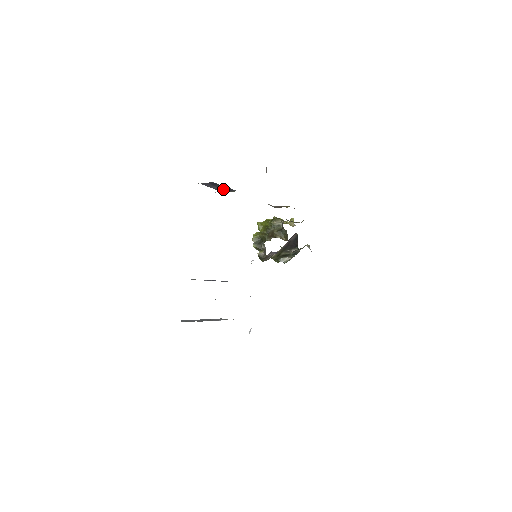
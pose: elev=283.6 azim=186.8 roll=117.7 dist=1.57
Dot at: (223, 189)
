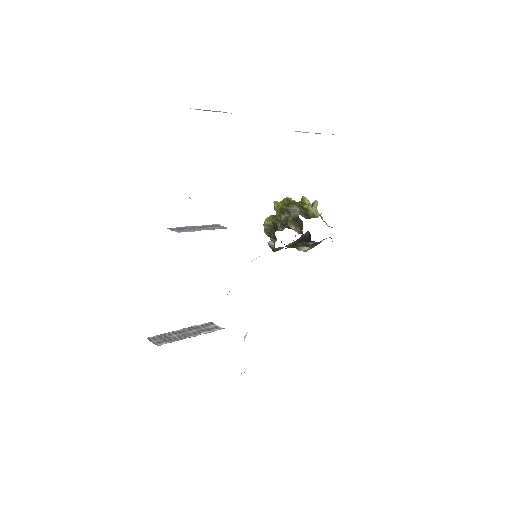
Dot at: occluded
